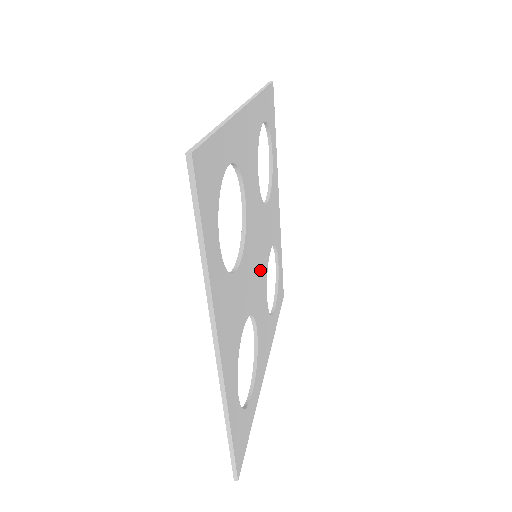
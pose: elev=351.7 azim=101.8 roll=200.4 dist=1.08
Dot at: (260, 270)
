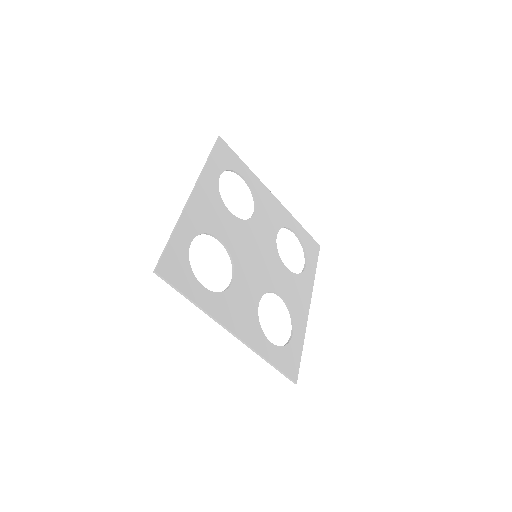
Dot at: (257, 268)
